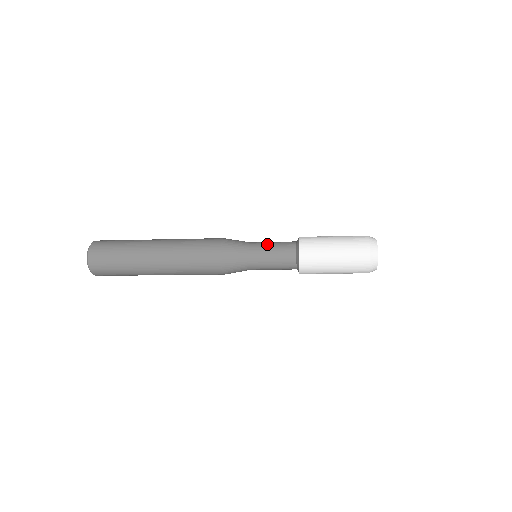
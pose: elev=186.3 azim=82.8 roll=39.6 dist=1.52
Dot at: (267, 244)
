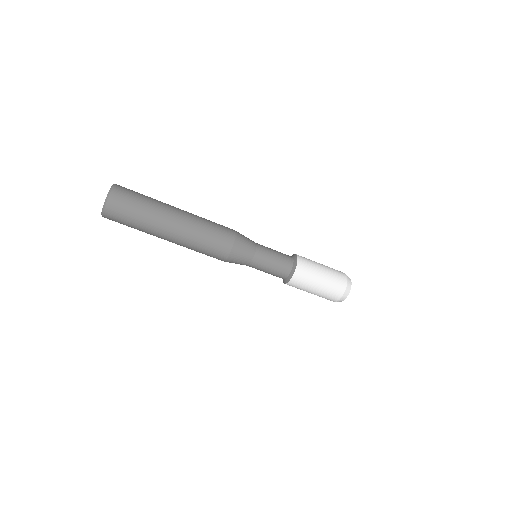
Dot at: occluded
